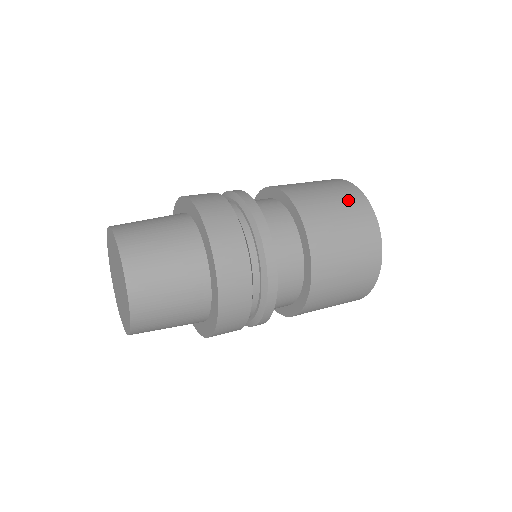
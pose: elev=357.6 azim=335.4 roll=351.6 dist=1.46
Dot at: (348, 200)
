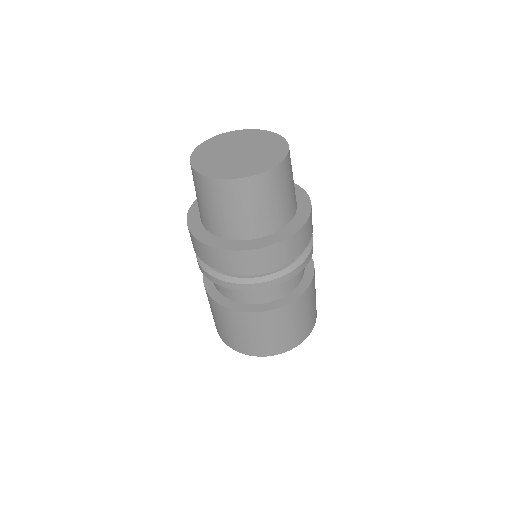
Dot at: occluded
